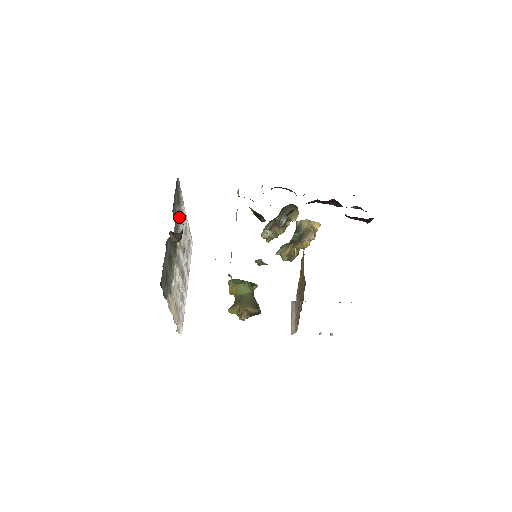
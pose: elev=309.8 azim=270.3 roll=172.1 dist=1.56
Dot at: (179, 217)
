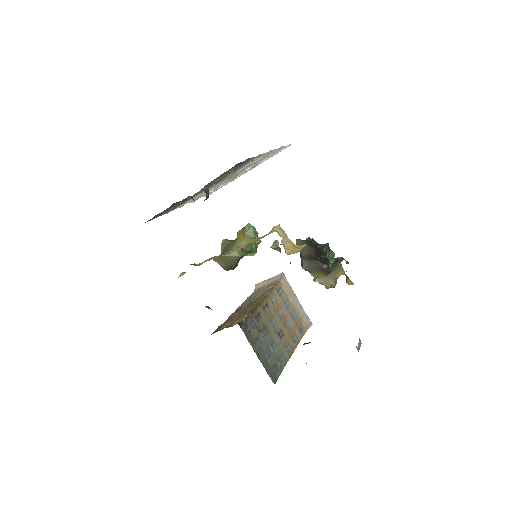
Dot at: (239, 167)
